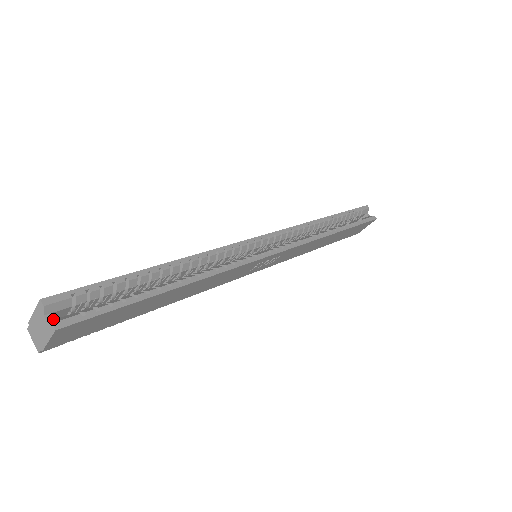
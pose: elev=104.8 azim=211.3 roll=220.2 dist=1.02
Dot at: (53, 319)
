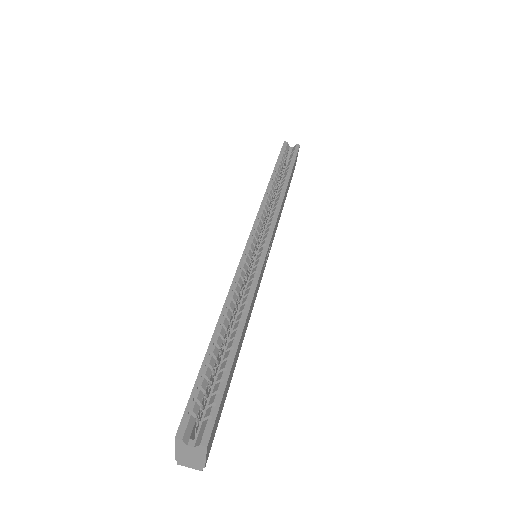
Dot at: (195, 441)
